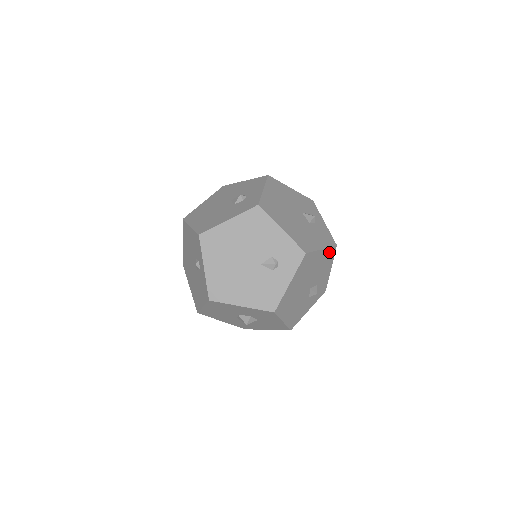
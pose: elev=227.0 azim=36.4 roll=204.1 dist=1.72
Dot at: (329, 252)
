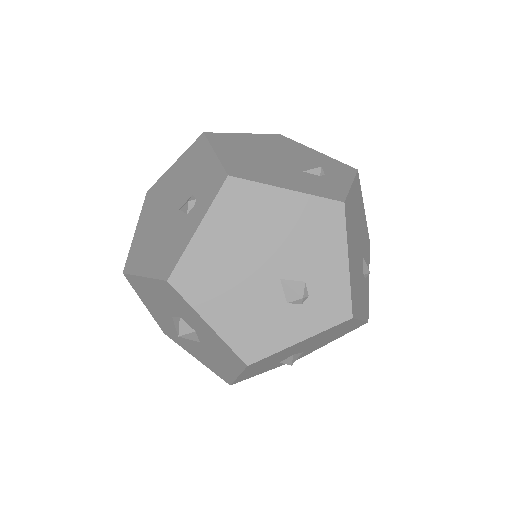
Dot at: (320, 209)
